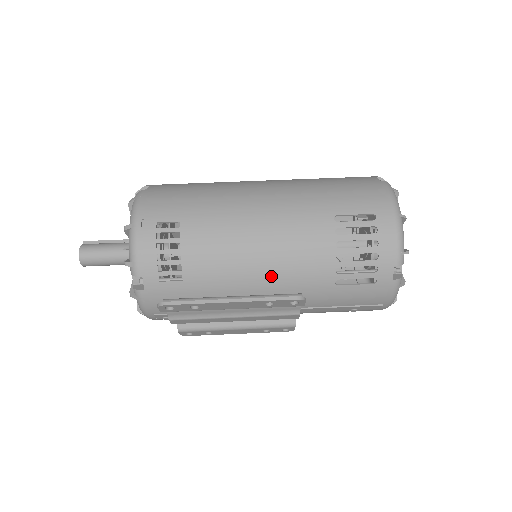
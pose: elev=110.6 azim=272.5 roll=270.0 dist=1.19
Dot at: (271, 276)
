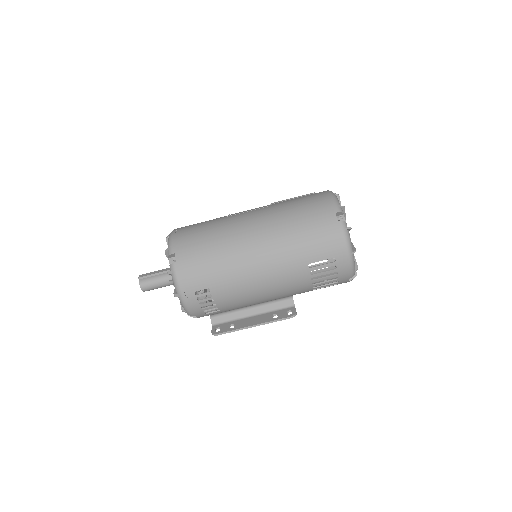
Dot at: (273, 298)
